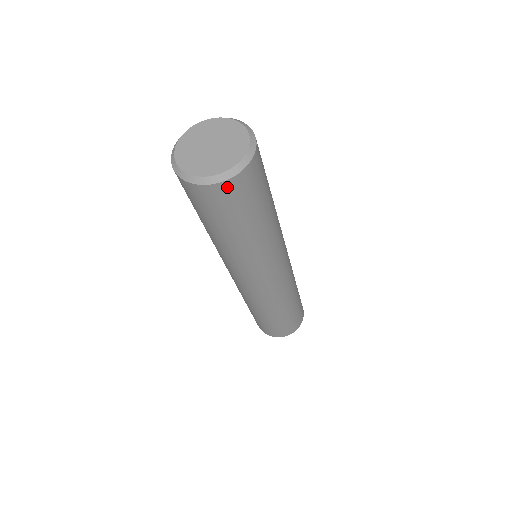
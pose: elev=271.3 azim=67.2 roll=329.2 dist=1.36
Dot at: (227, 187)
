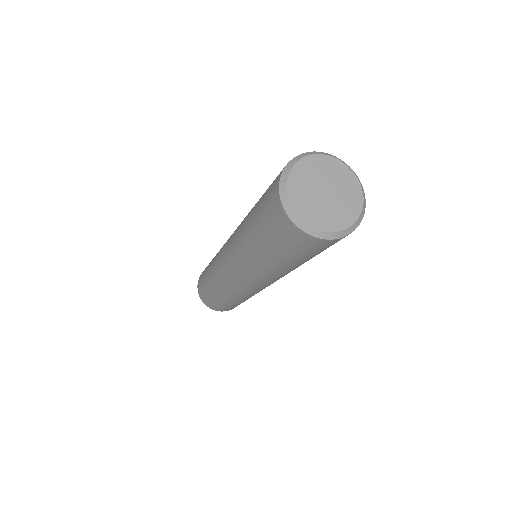
Dot at: (313, 241)
